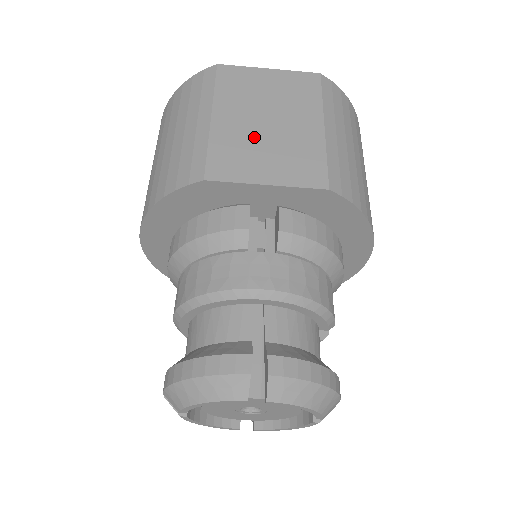
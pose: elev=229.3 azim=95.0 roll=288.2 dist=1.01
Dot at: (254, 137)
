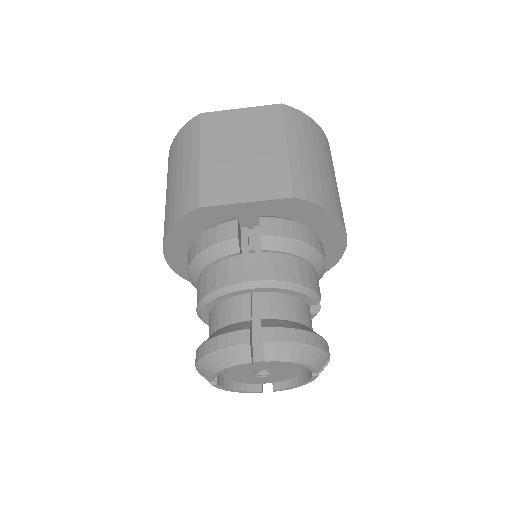
Dot at: (233, 167)
